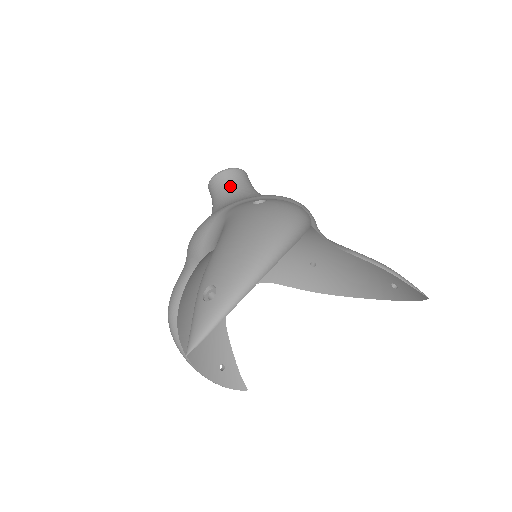
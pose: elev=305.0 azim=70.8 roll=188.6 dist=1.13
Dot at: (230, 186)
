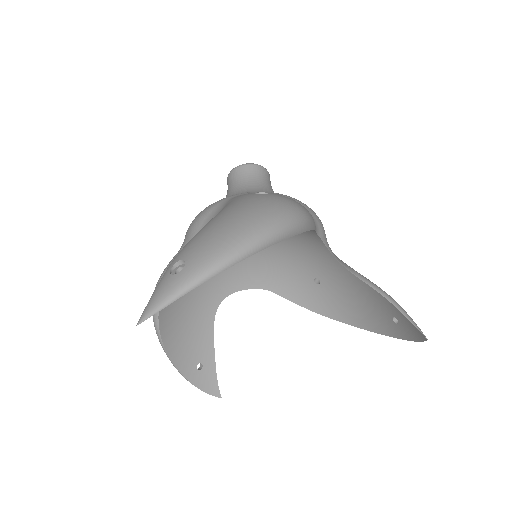
Dot at: (247, 180)
